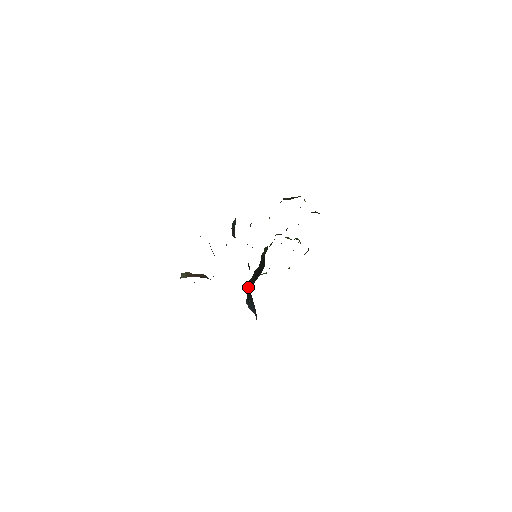
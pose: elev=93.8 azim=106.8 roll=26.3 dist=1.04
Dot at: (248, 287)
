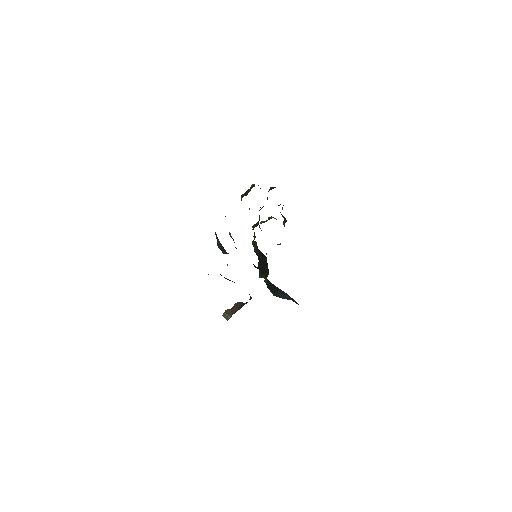
Dot at: (269, 284)
